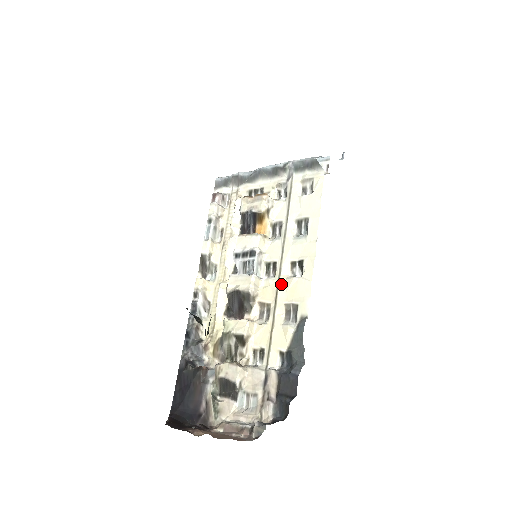
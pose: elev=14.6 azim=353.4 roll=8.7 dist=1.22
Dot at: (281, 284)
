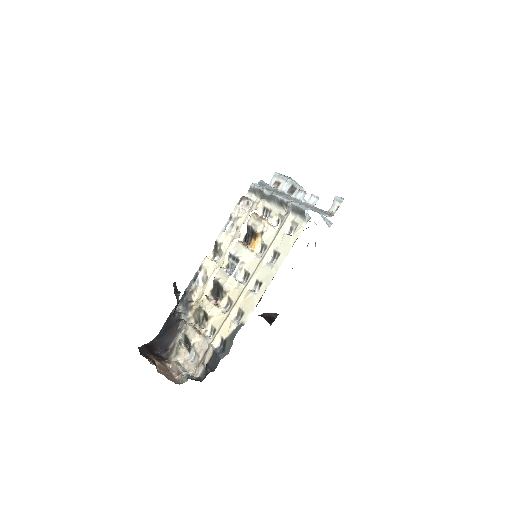
Dot at: (244, 292)
